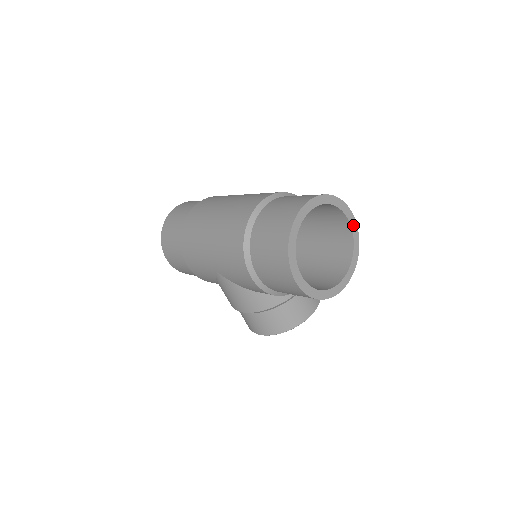
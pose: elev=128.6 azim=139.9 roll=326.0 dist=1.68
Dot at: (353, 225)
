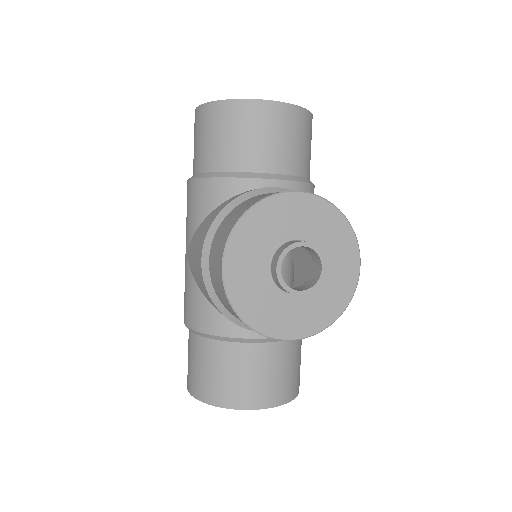
Dot at: occluded
